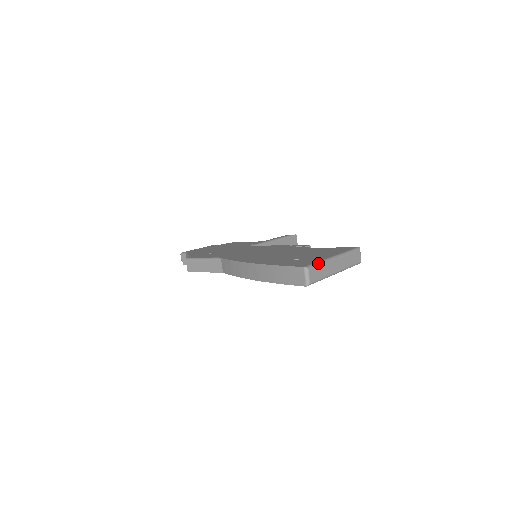
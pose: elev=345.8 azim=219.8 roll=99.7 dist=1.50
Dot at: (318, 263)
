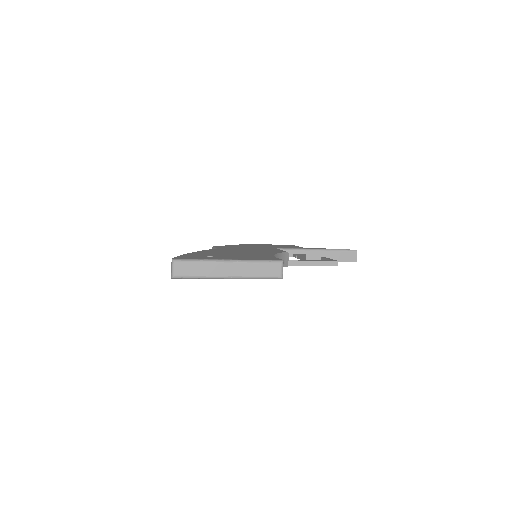
Dot at: (194, 260)
